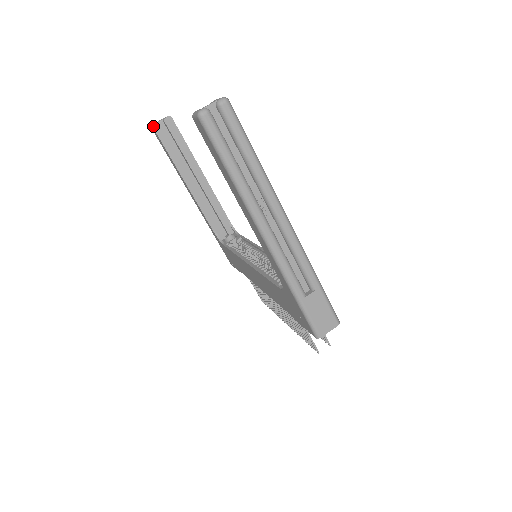
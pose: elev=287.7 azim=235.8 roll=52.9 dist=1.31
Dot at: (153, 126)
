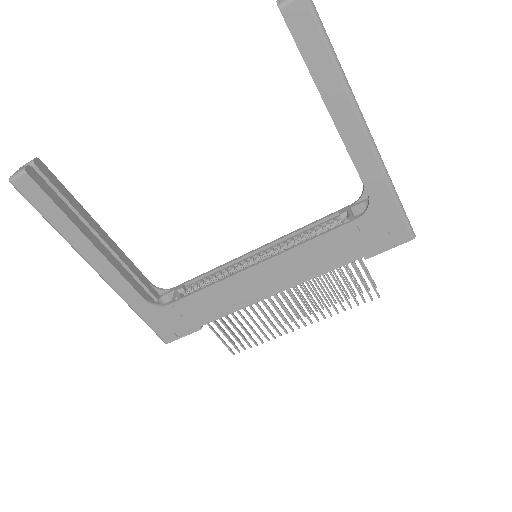
Dot at: (25, 170)
